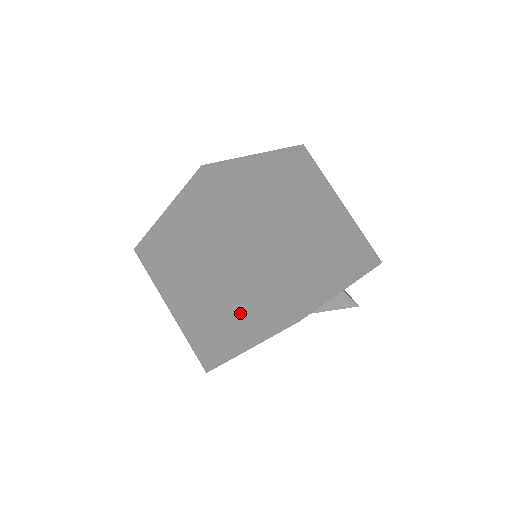
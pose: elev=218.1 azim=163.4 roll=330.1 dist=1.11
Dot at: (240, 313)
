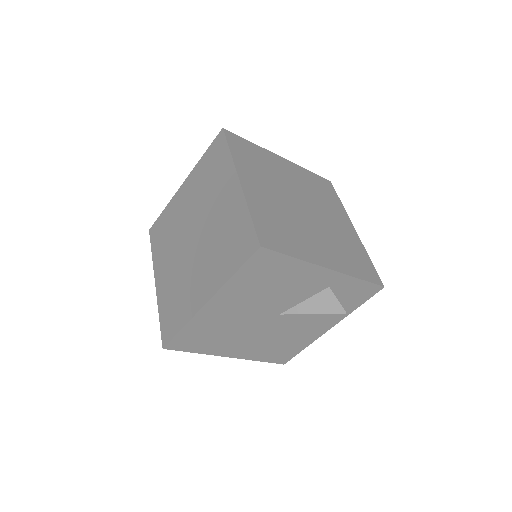
Dot at: (212, 260)
